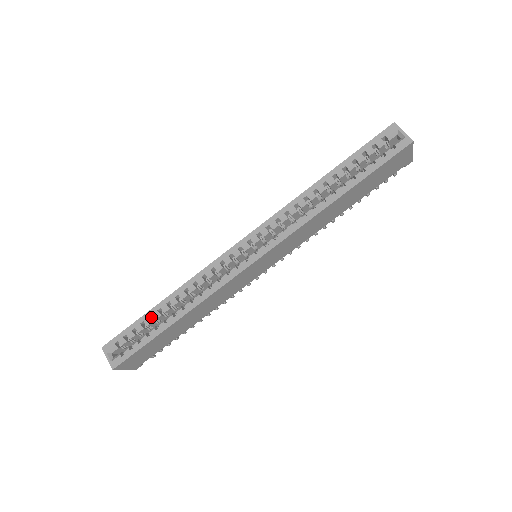
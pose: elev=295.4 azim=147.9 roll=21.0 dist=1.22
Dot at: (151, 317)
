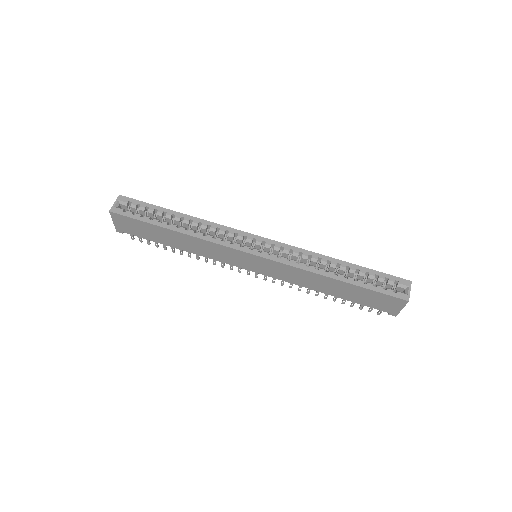
Dot at: (164, 213)
